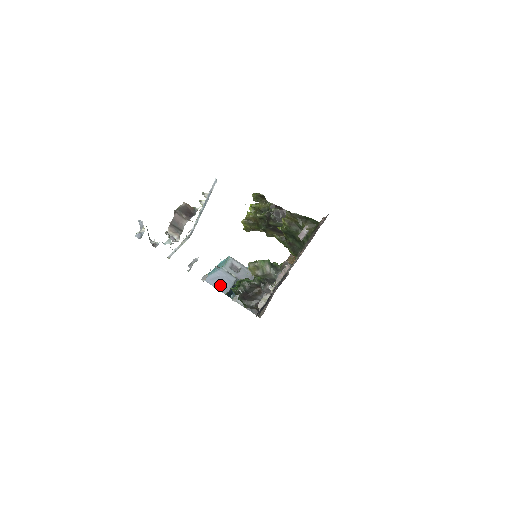
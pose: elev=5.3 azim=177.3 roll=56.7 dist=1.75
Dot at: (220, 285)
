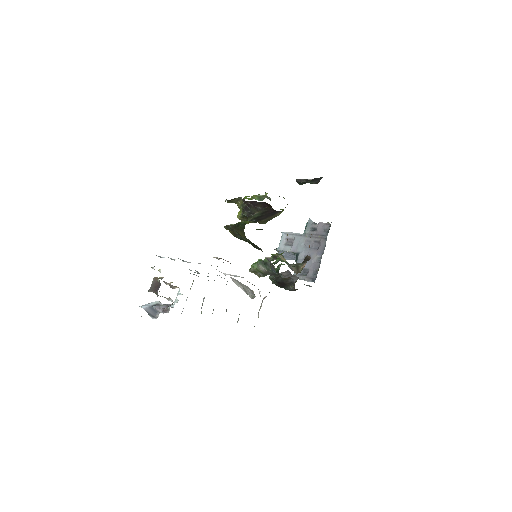
Dot at: occluded
